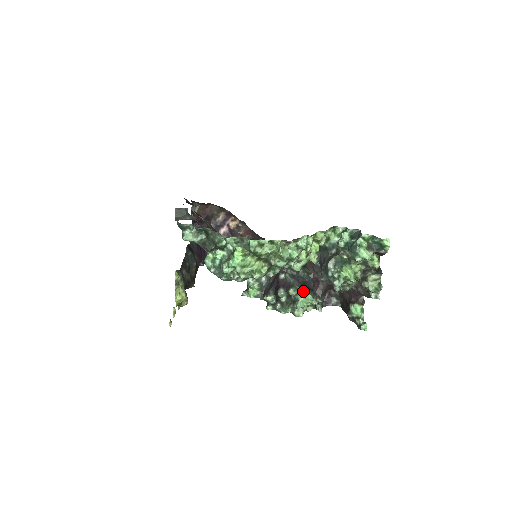
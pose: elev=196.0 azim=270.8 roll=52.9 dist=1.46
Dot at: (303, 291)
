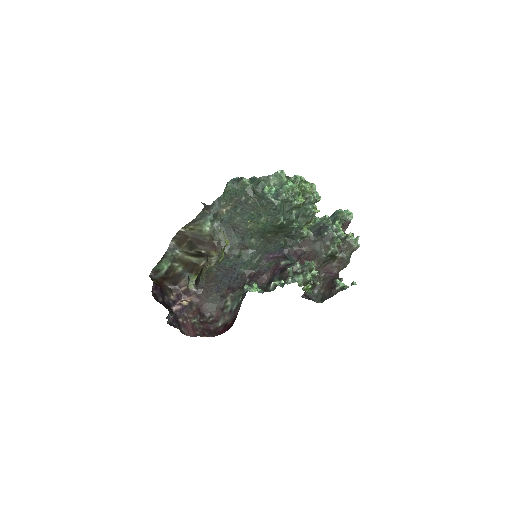
Dot at: (307, 261)
